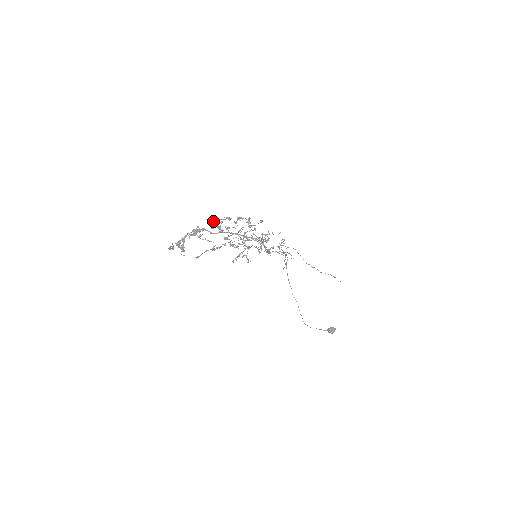
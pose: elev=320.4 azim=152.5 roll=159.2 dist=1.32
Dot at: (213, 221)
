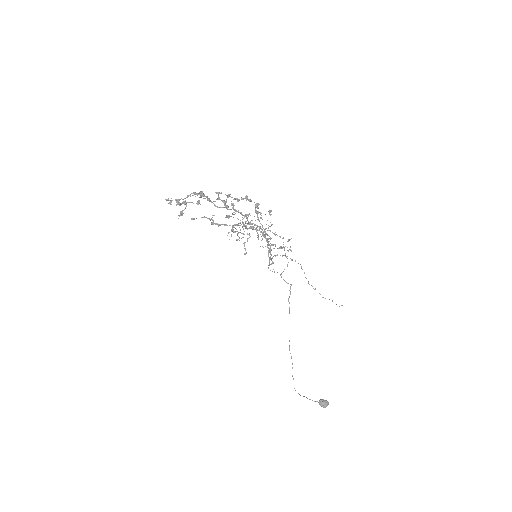
Dot at: occluded
